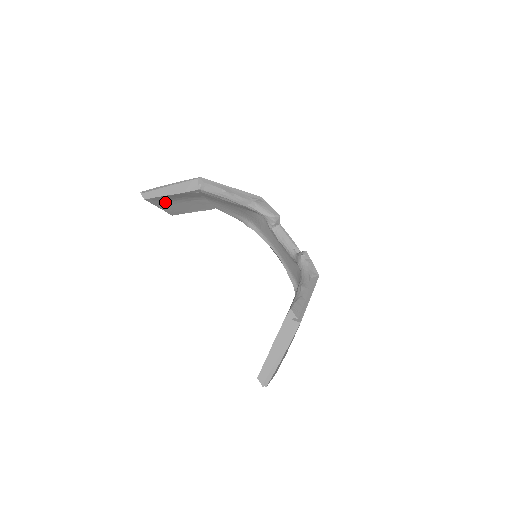
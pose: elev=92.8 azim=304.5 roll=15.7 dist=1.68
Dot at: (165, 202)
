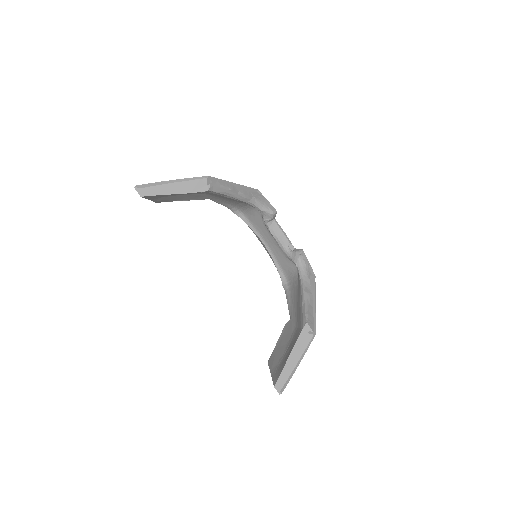
Dot at: (159, 196)
